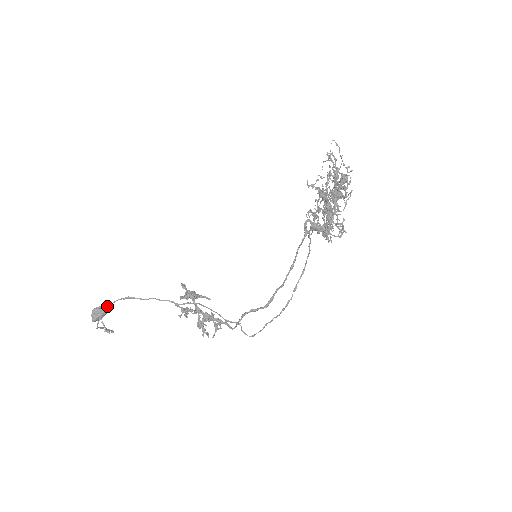
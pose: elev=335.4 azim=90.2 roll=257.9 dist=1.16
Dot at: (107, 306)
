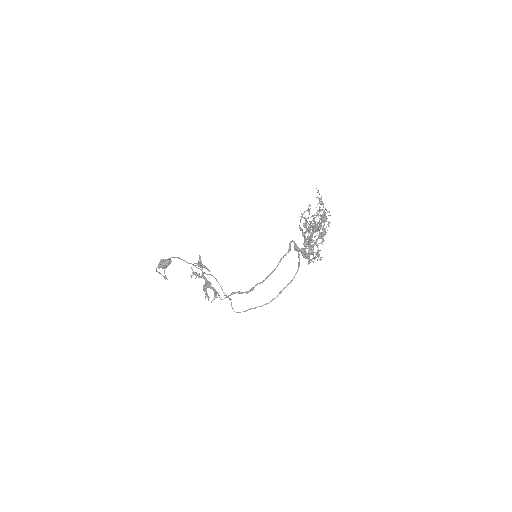
Dot at: (169, 260)
